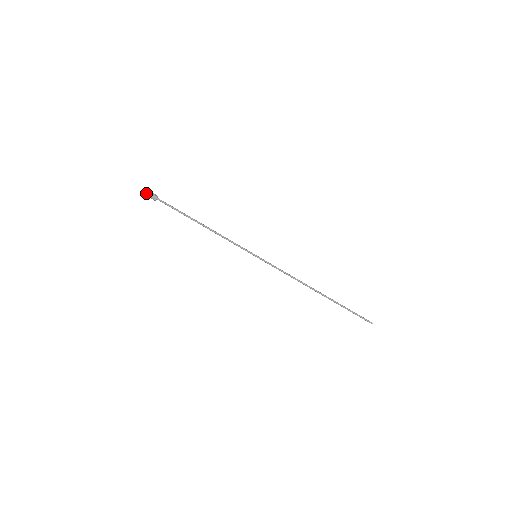
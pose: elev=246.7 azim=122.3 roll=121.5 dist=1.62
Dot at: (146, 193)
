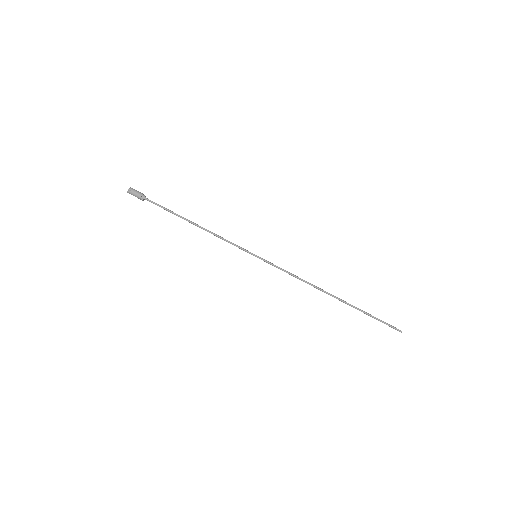
Dot at: (132, 193)
